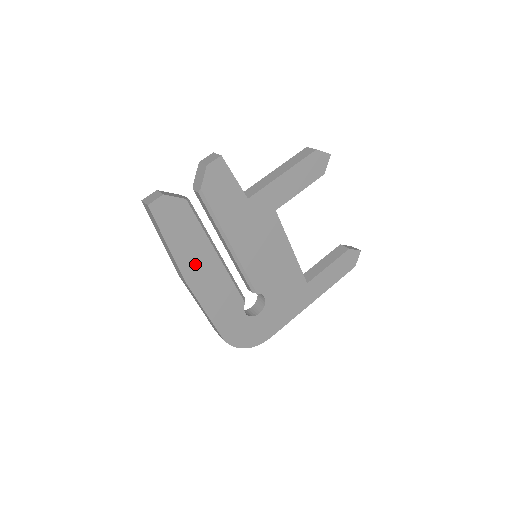
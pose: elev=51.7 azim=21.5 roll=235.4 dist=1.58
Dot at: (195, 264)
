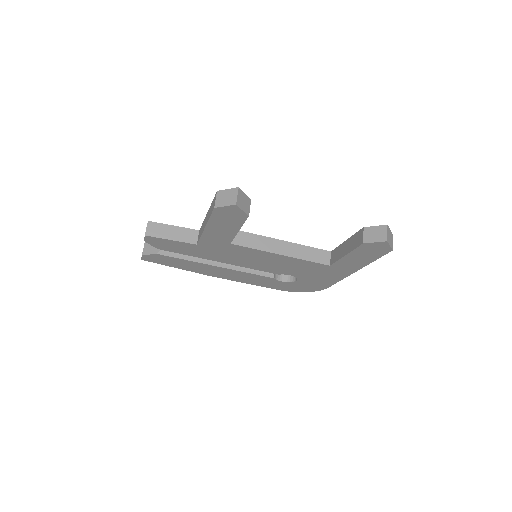
Dot at: (207, 271)
